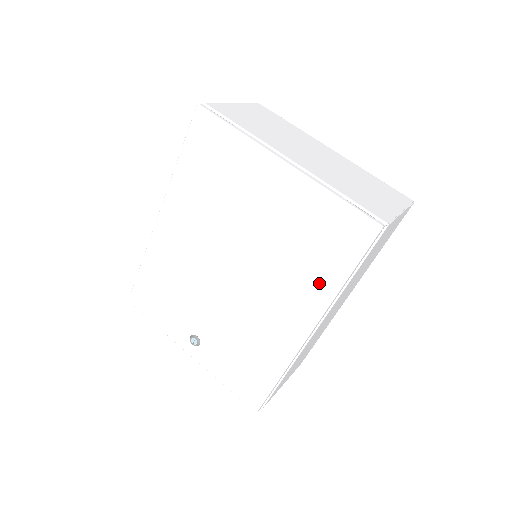
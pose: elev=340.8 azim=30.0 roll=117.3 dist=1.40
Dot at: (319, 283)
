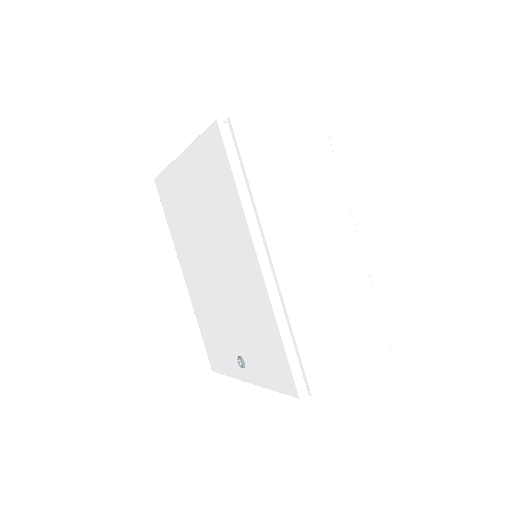
Dot at: (233, 208)
